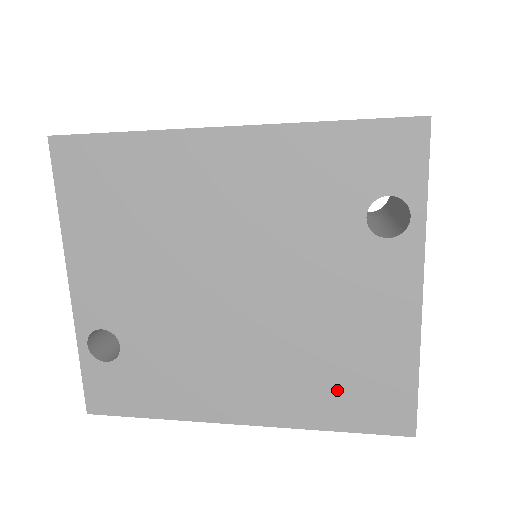
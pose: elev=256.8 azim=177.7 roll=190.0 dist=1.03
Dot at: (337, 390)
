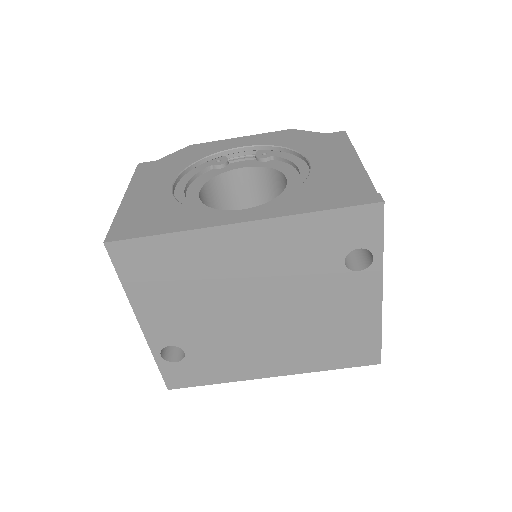
Dot at: (332, 351)
